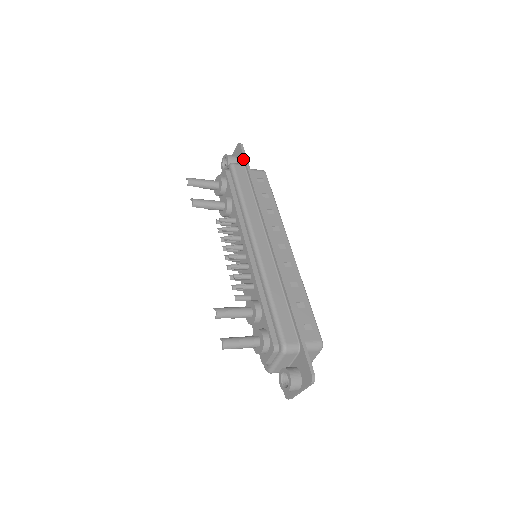
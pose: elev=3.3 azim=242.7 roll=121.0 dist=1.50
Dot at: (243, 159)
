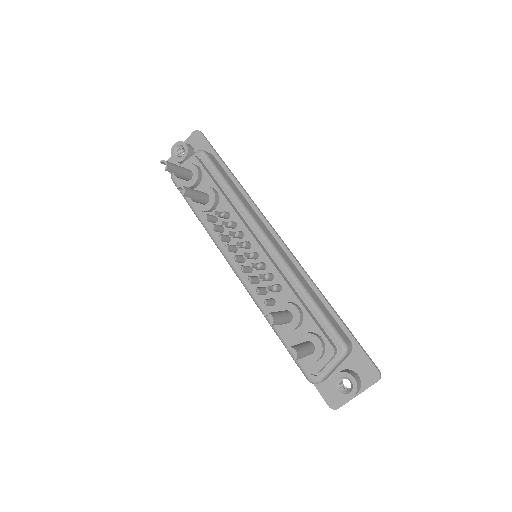
Dot at: (209, 148)
